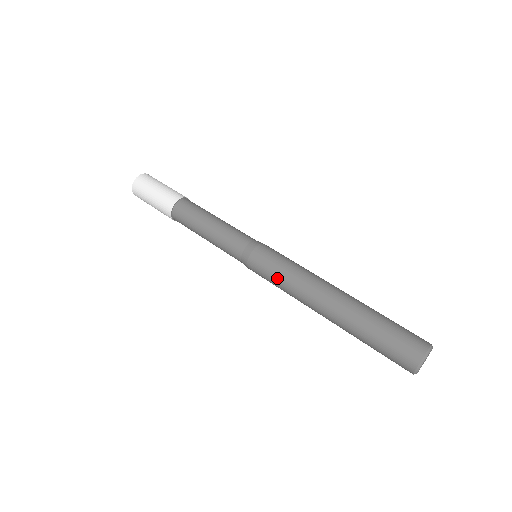
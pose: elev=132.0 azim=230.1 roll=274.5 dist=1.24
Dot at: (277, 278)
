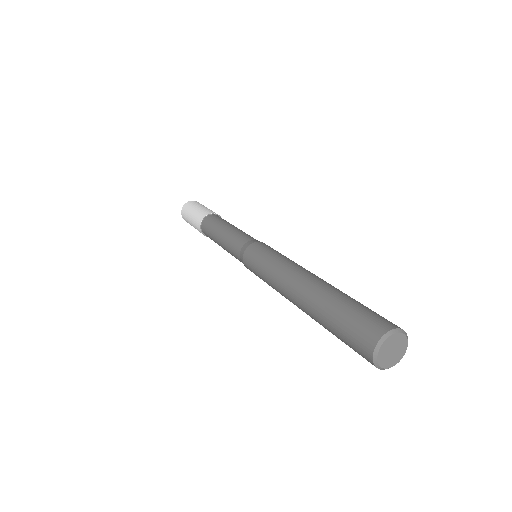
Dot at: (262, 266)
